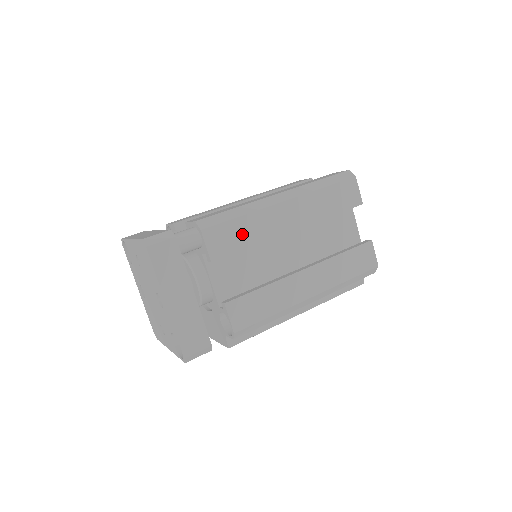
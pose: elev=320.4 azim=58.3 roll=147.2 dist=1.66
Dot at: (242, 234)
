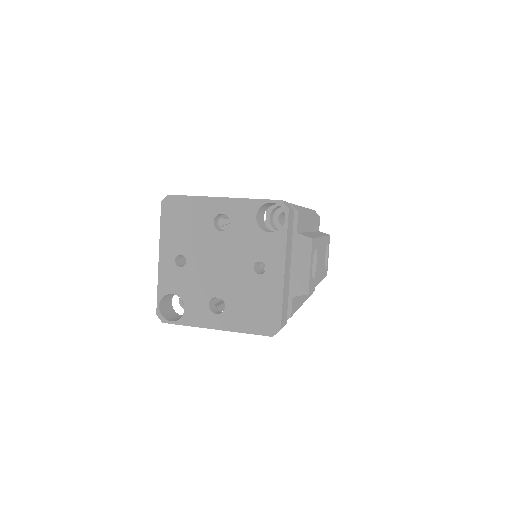
Dot at: occluded
